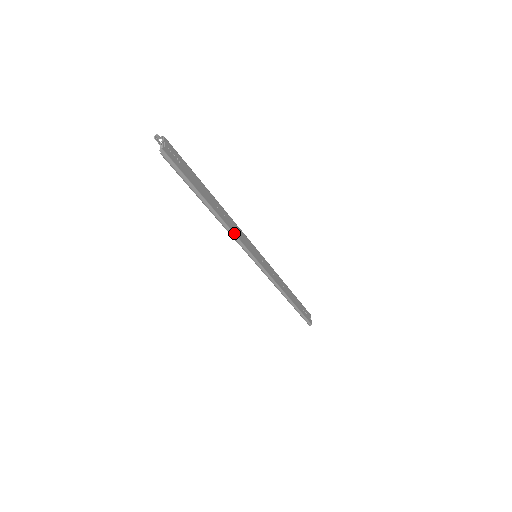
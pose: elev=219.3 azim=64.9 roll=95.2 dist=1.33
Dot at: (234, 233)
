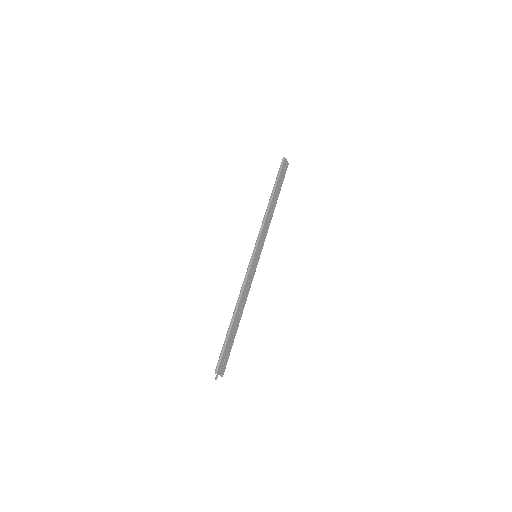
Dot at: occluded
